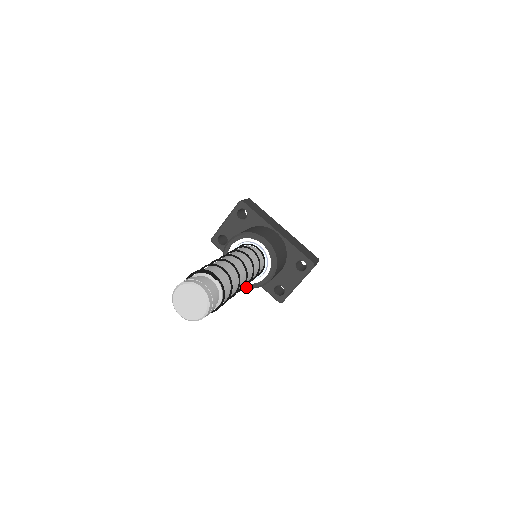
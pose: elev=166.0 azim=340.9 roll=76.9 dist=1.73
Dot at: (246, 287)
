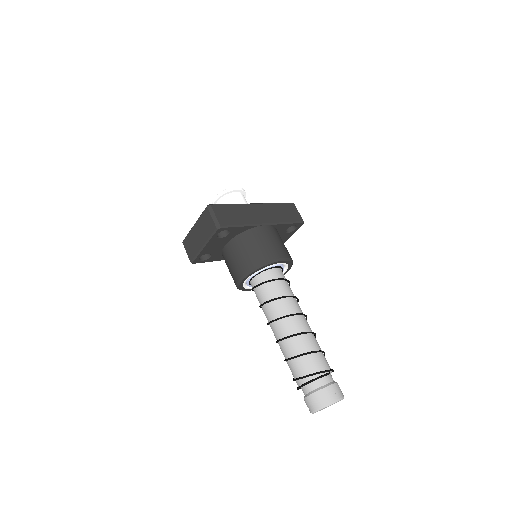
Dot at: occluded
